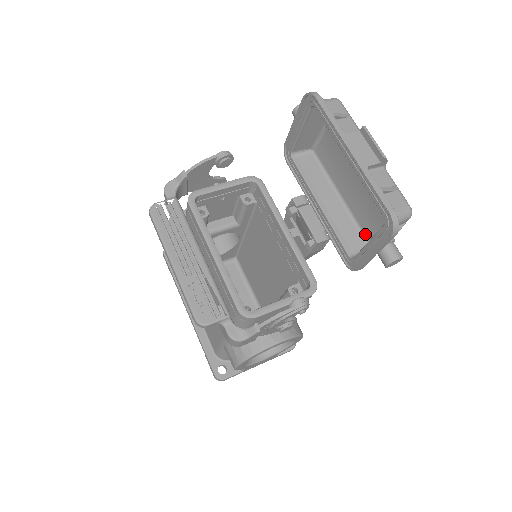
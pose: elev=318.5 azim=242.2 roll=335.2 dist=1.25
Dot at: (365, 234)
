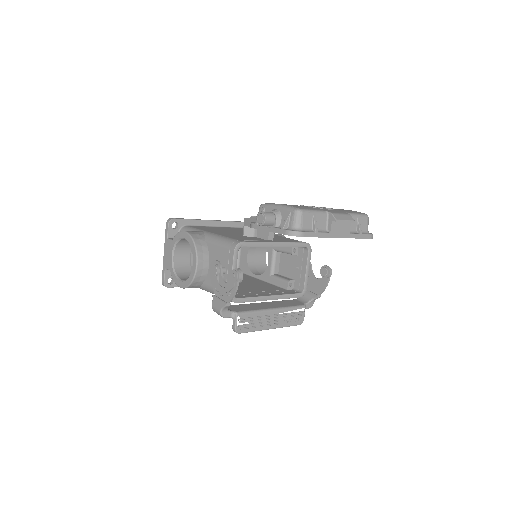
Dot at: occluded
